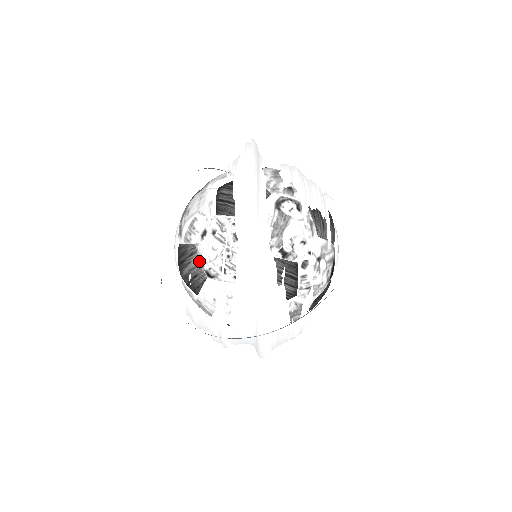
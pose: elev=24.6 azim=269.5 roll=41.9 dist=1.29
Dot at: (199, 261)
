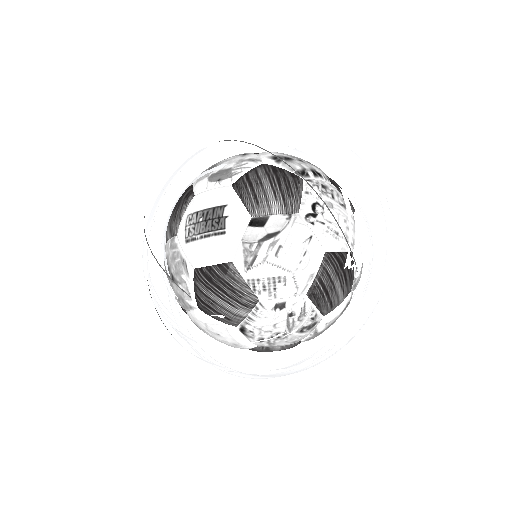
Dot at: (247, 316)
